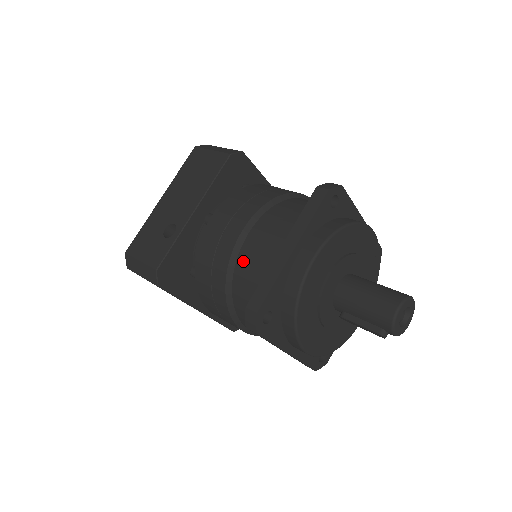
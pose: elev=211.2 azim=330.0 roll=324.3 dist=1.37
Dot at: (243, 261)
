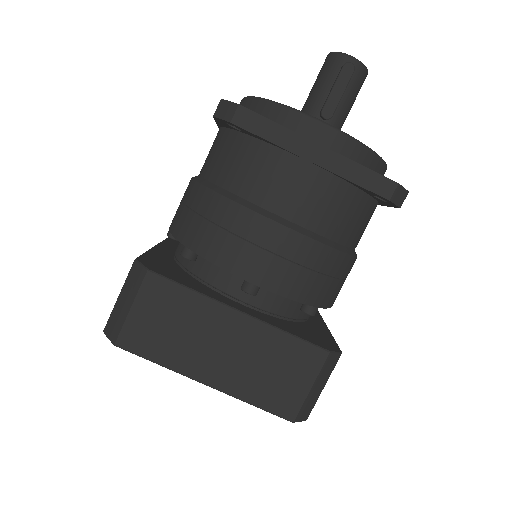
Dot at: (205, 167)
